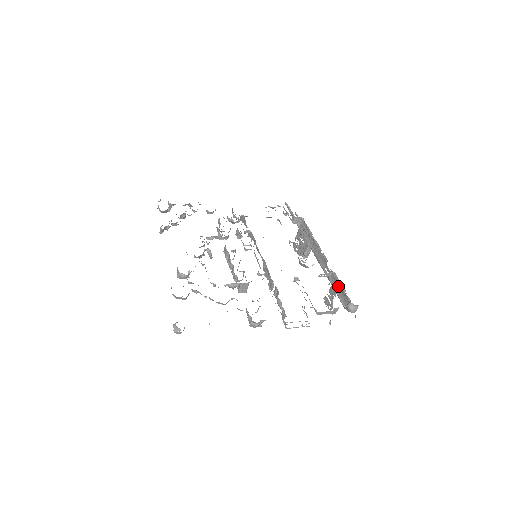
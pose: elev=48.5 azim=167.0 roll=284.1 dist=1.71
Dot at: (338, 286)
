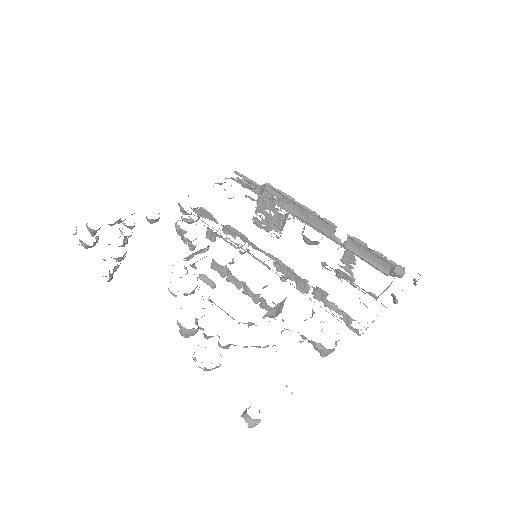
Dot at: (366, 252)
